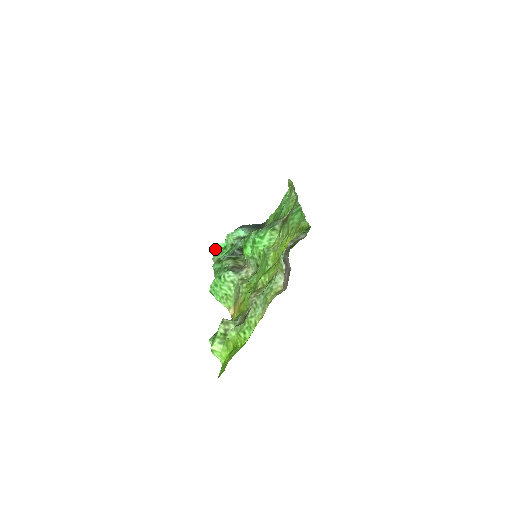
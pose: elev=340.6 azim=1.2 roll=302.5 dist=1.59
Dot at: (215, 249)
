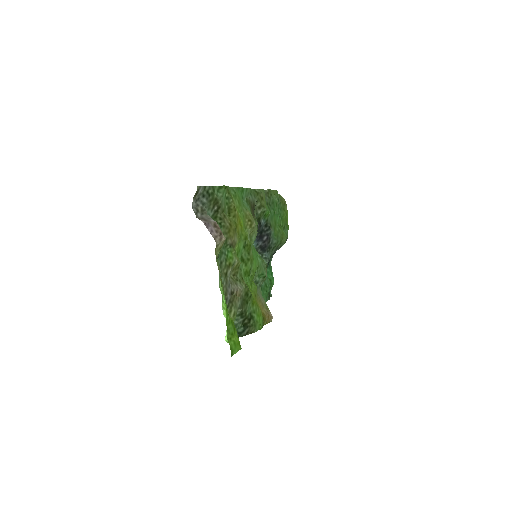
Dot at: occluded
